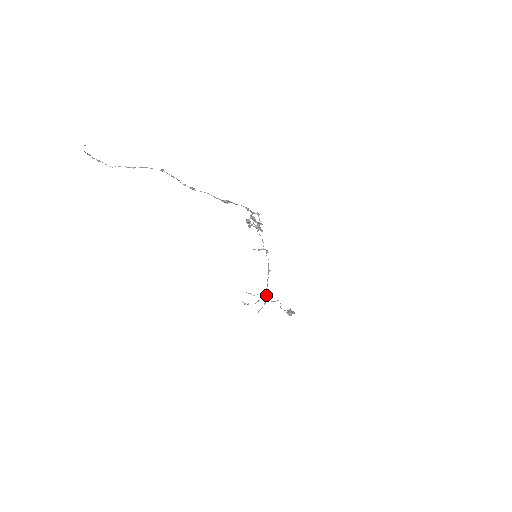
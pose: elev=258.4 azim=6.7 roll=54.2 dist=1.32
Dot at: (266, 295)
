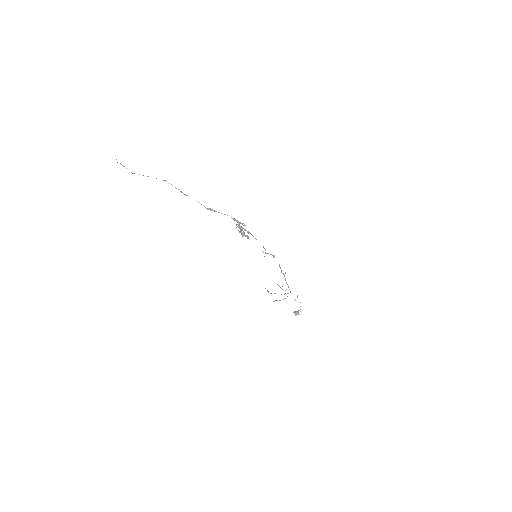
Dot at: occluded
